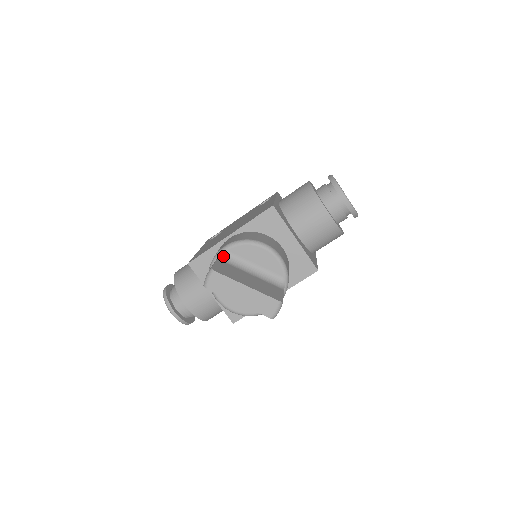
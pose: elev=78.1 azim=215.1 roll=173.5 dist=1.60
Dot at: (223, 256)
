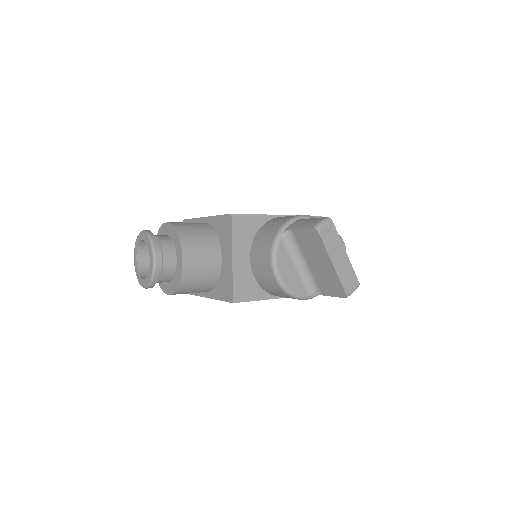
Dot at: occluded
